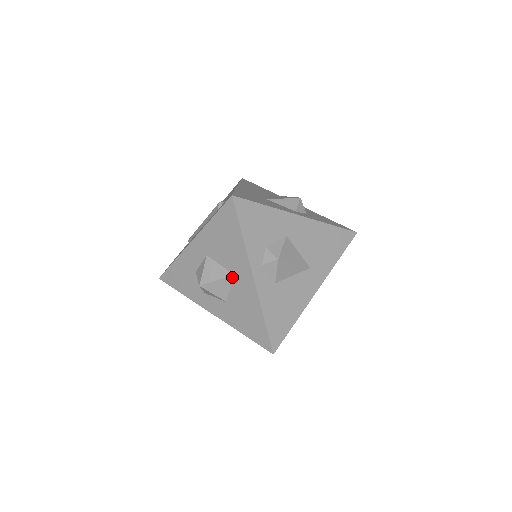
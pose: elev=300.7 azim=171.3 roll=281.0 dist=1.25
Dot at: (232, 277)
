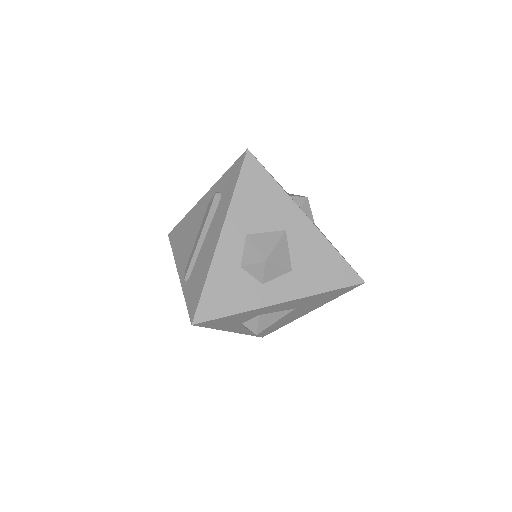
Dot at: (285, 234)
